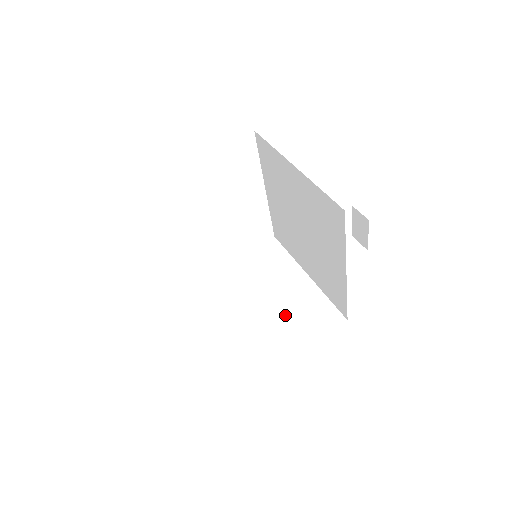
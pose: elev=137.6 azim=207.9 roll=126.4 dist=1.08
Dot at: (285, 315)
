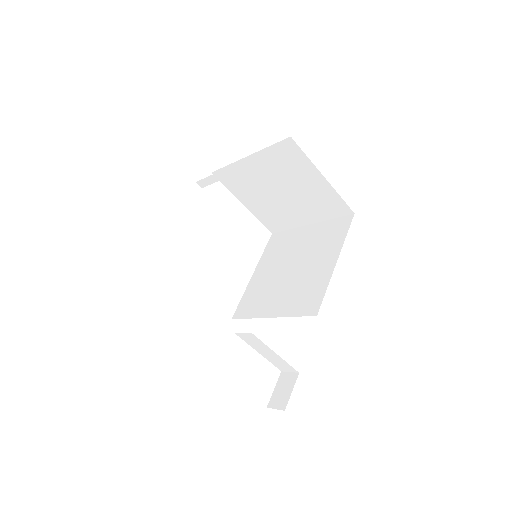
Dot at: occluded
